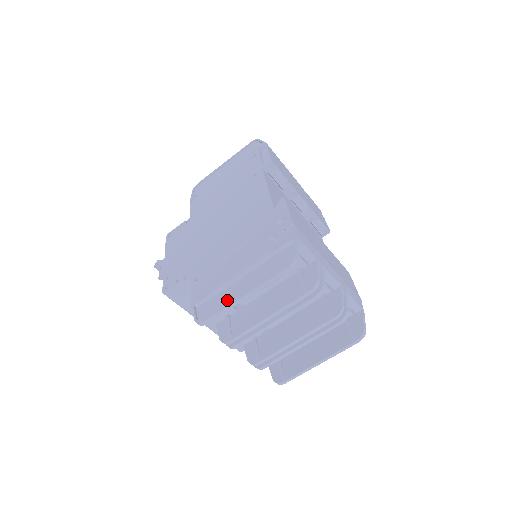
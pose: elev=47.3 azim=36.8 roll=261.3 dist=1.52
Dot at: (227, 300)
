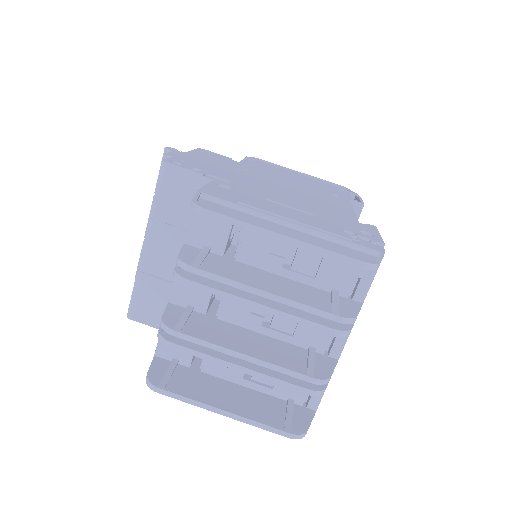
Dot at: (253, 222)
